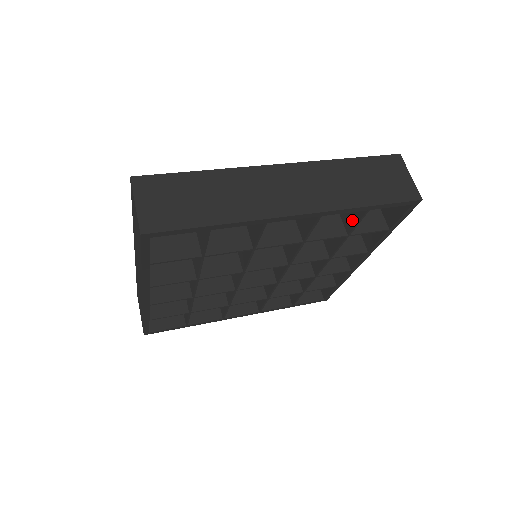
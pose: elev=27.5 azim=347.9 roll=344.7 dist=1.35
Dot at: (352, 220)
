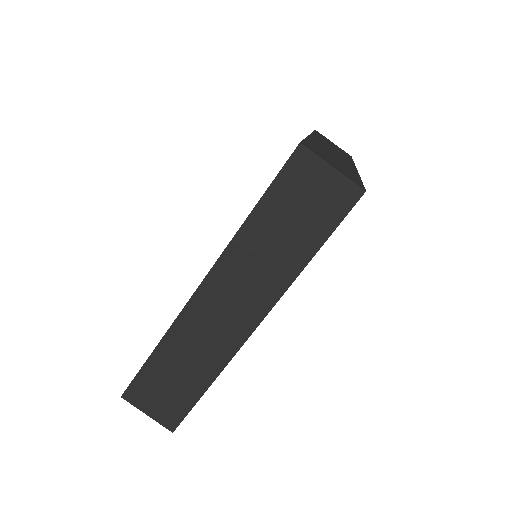
Dot at: occluded
